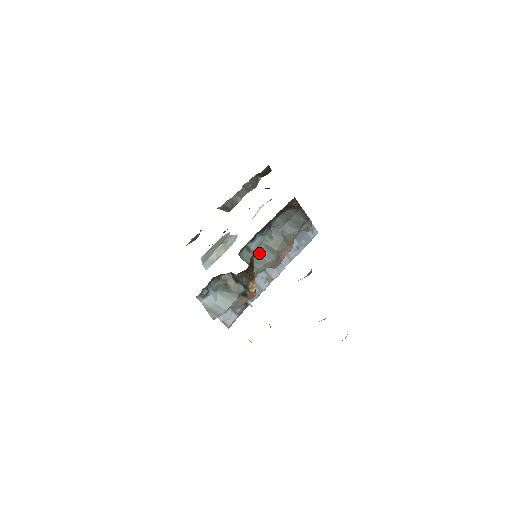
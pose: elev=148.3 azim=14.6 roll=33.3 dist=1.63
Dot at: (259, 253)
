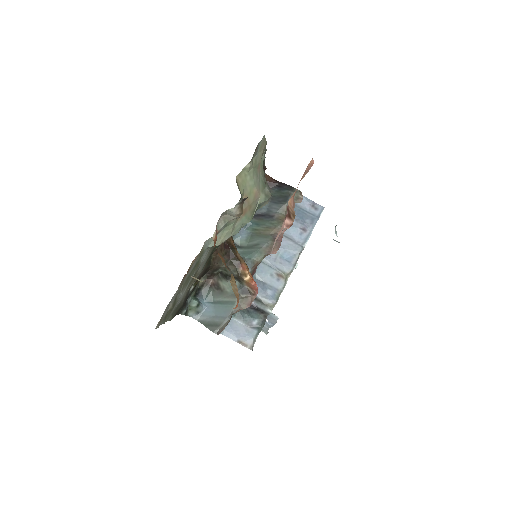
Dot at: (250, 245)
